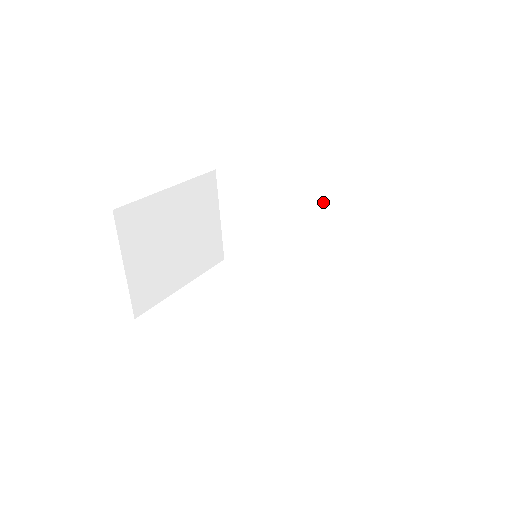
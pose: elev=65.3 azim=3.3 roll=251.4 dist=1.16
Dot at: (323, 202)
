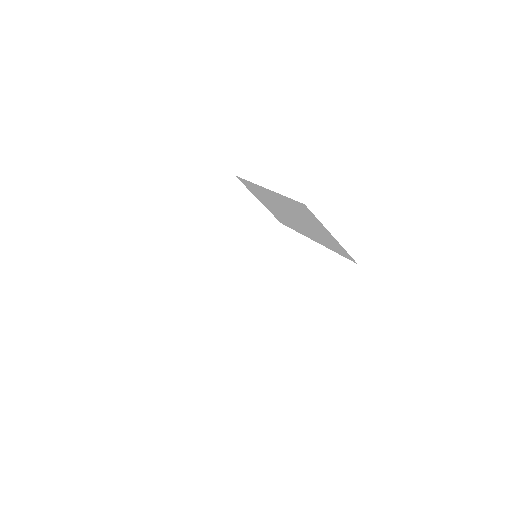
Dot at: (286, 203)
